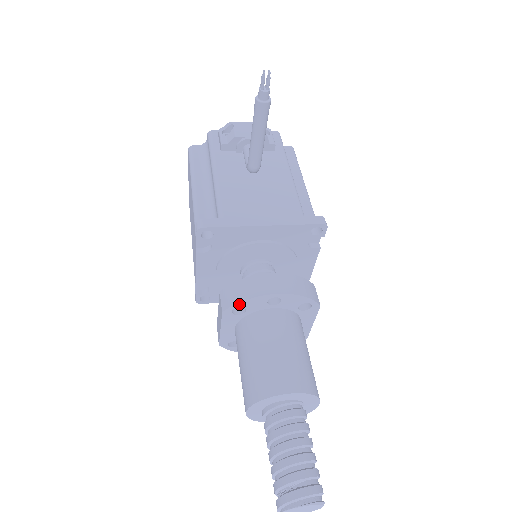
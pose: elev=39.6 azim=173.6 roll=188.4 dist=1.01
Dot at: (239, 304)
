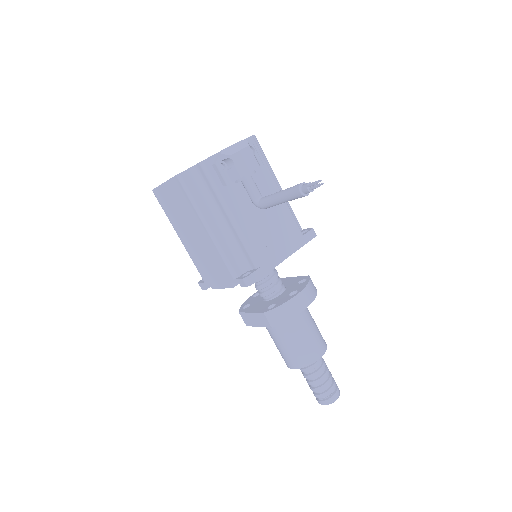
Dot at: (284, 321)
